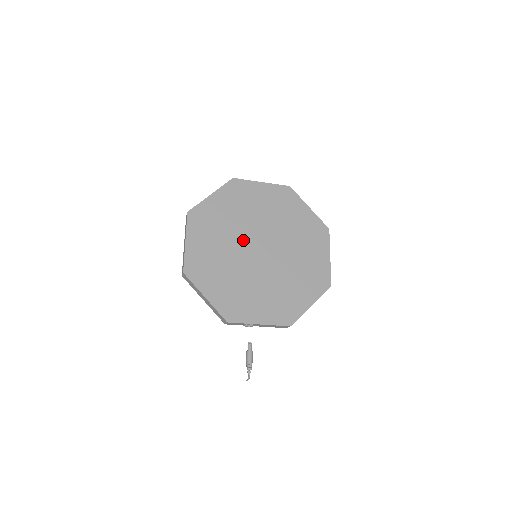
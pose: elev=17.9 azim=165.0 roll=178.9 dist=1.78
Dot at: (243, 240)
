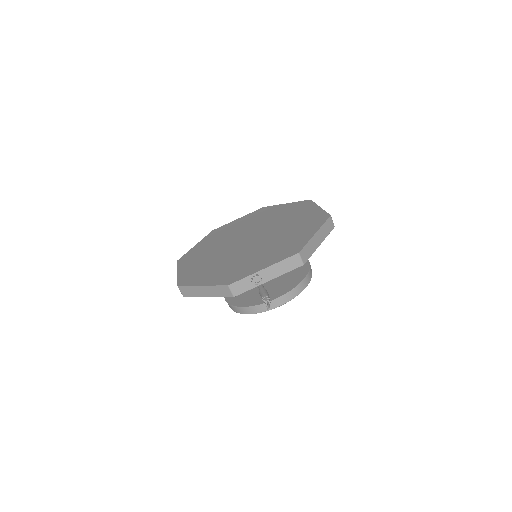
Dot at: (230, 245)
